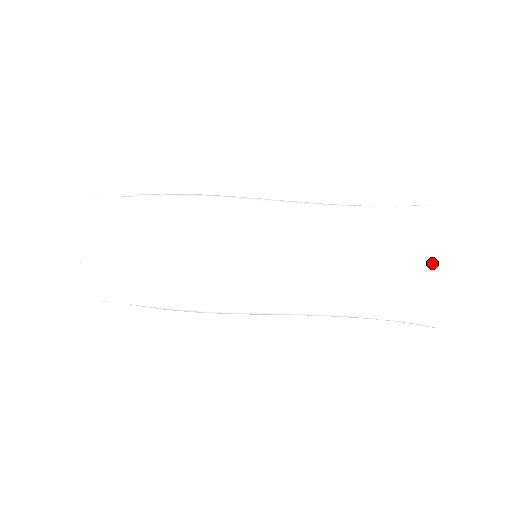
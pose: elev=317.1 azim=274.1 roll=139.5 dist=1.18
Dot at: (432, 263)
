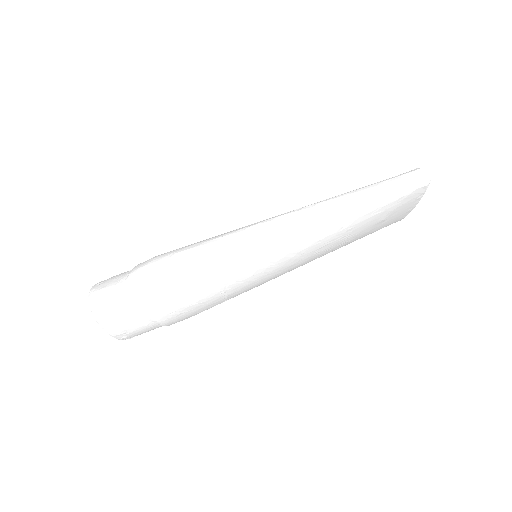
Dot at: (407, 211)
